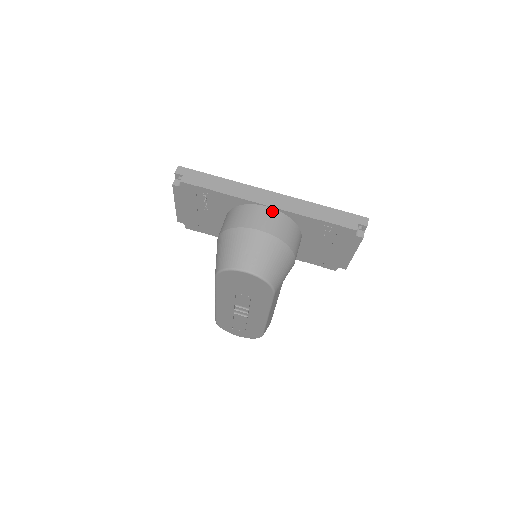
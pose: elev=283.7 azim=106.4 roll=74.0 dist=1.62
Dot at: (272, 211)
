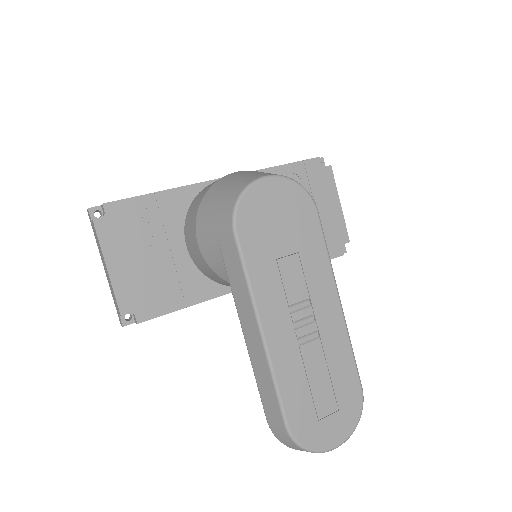
Dot at: occluded
